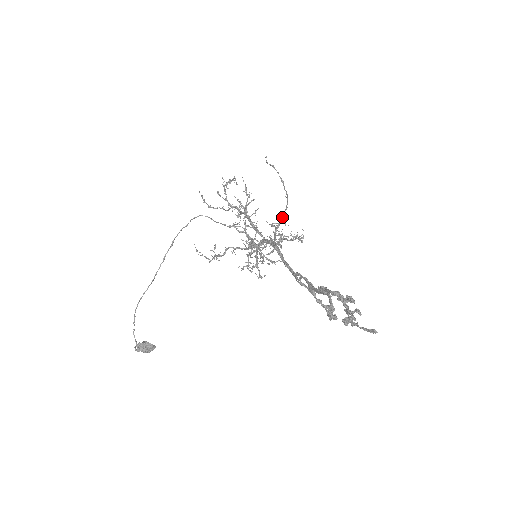
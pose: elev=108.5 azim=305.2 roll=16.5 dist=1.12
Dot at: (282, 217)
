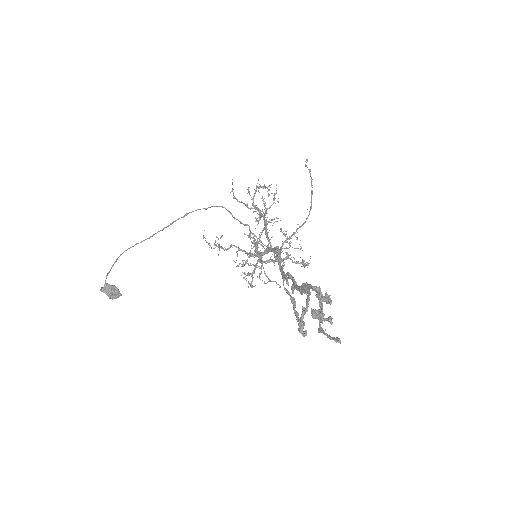
Dot at: occluded
